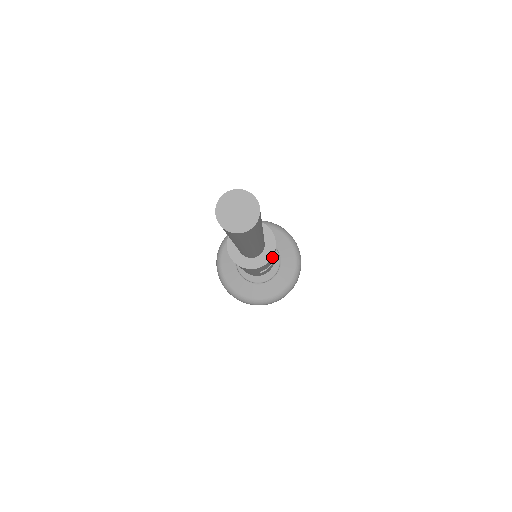
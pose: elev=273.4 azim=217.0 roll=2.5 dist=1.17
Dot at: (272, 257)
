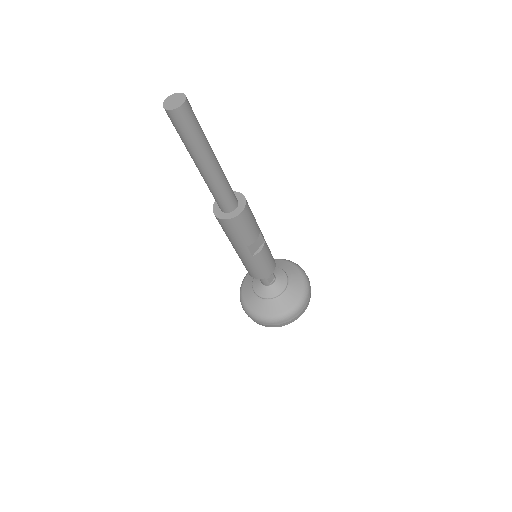
Dot at: (244, 212)
